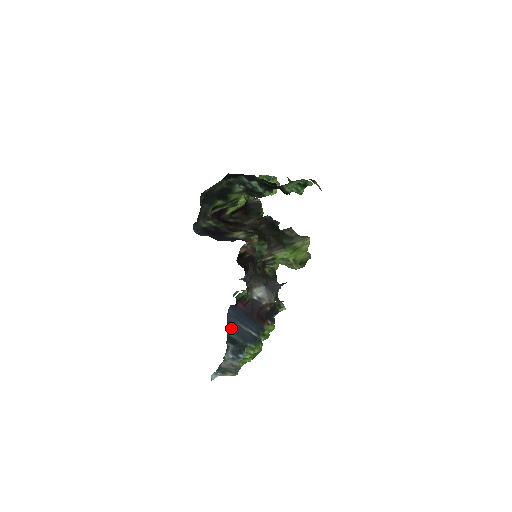
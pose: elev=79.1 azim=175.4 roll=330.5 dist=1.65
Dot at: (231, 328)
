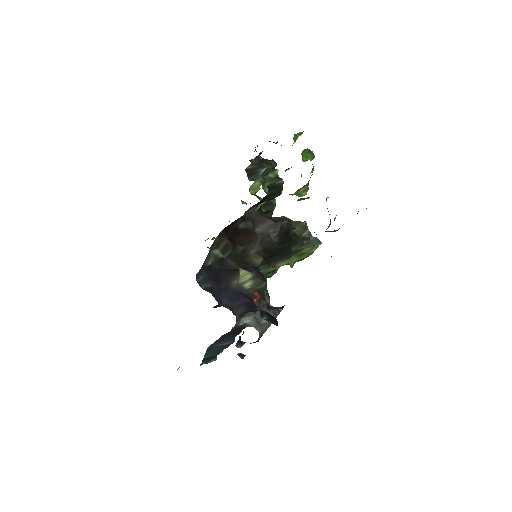
Dot at: (209, 352)
